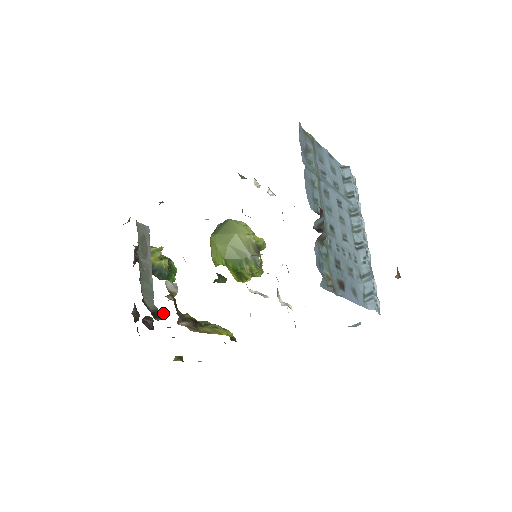
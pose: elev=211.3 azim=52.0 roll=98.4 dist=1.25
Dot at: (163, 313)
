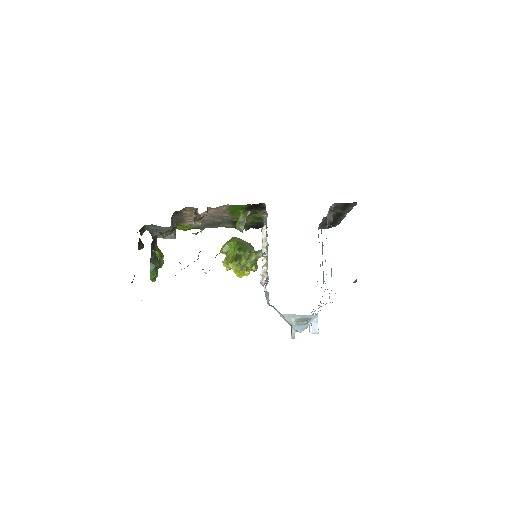
Dot at: (170, 234)
